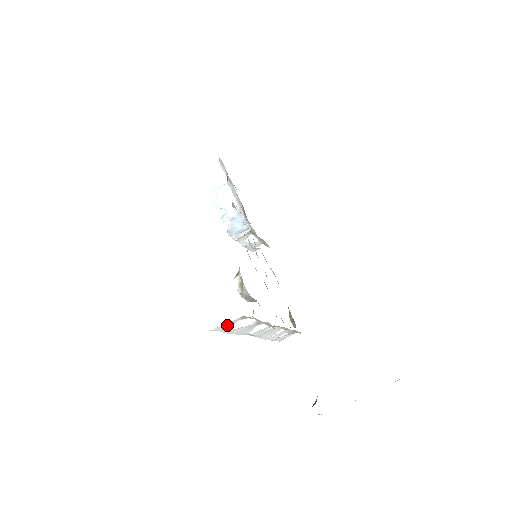
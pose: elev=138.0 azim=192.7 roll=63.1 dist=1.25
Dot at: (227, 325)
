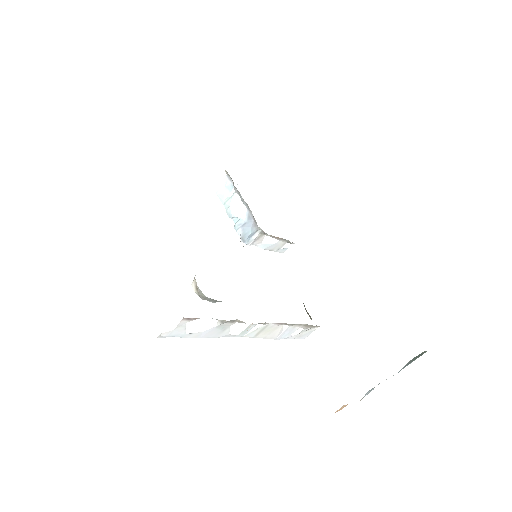
Dot at: (177, 329)
